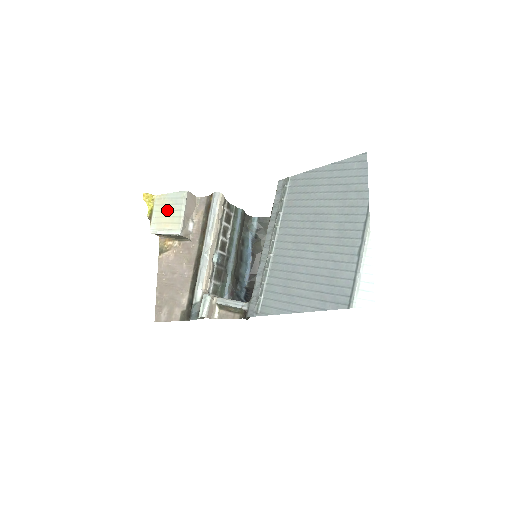
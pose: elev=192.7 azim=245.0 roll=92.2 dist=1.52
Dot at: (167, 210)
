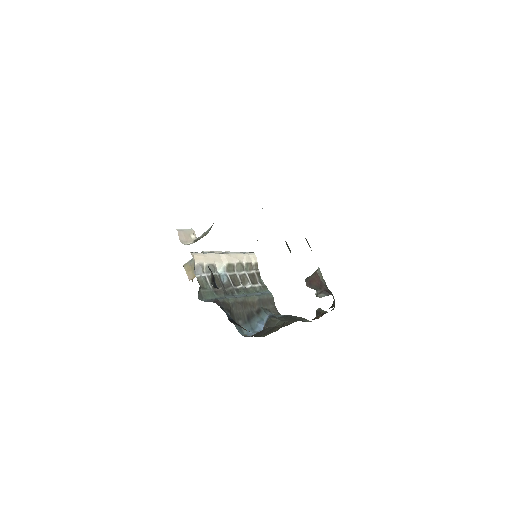
Dot at: occluded
